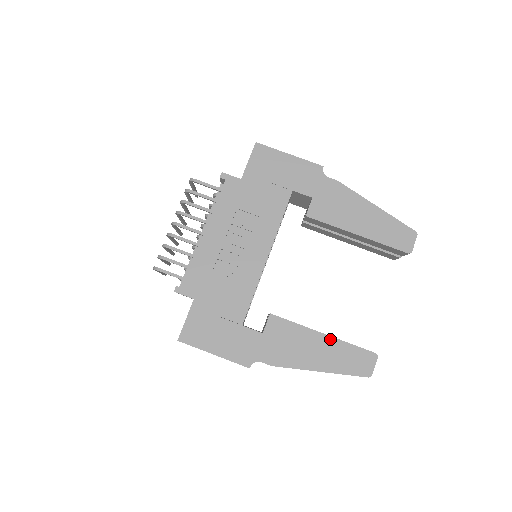
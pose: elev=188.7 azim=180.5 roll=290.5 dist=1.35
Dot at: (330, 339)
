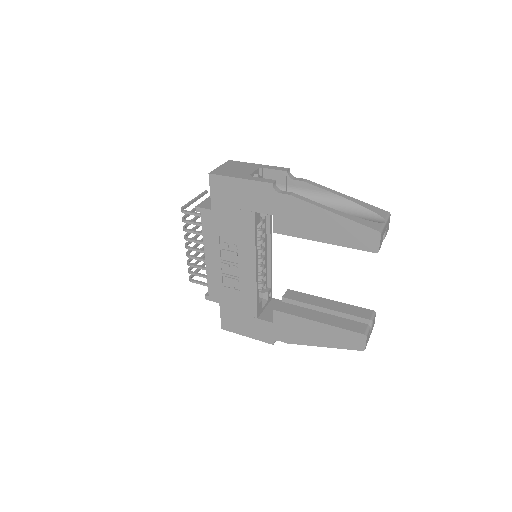
Dot at: (324, 325)
